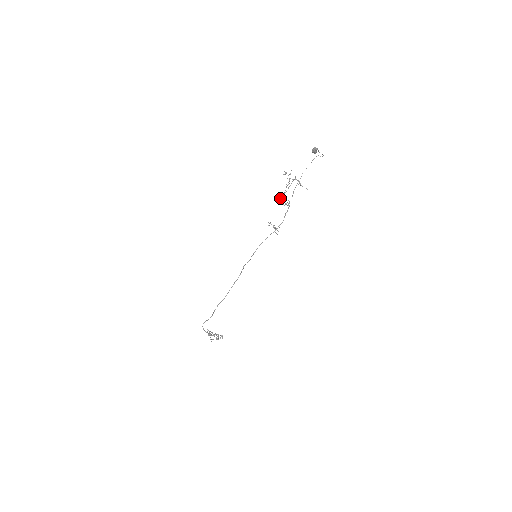
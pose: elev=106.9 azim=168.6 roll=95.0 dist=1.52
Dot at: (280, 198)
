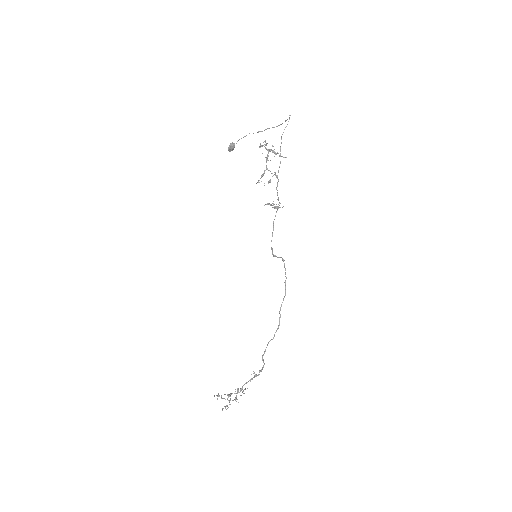
Dot at: (261, 177)
